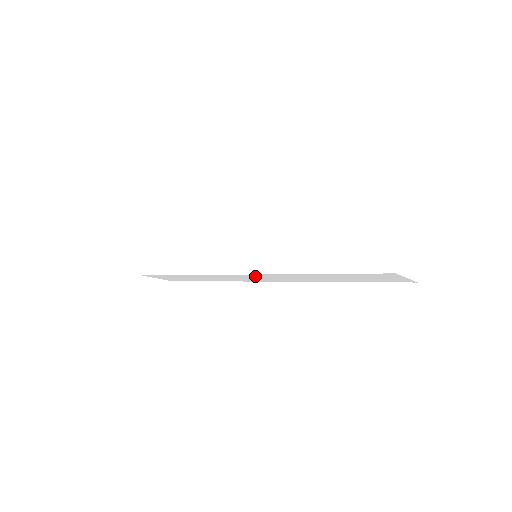
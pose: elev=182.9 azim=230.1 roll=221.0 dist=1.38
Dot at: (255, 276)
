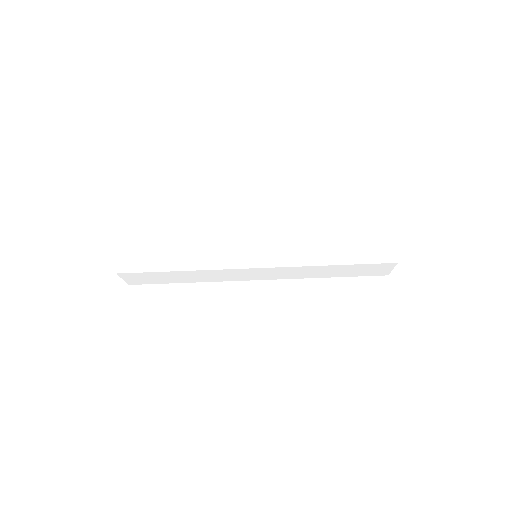
Dot at: (265, 240)
